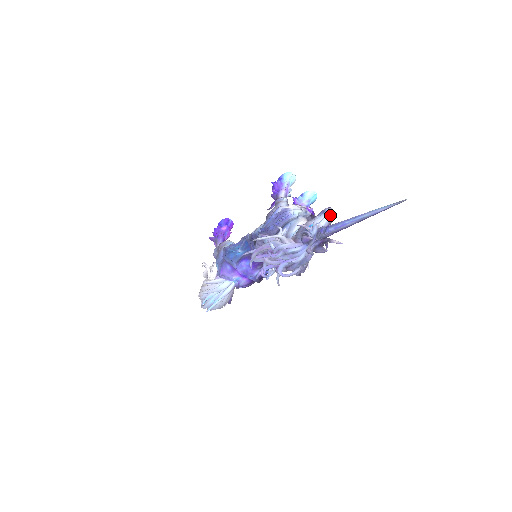
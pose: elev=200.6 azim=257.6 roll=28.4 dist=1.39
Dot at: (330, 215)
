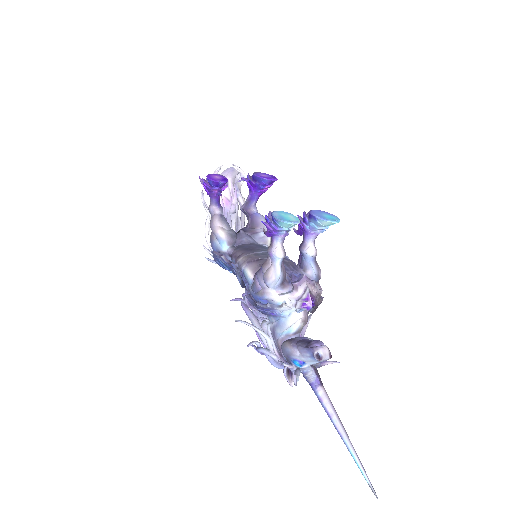
Dot at: occluded
